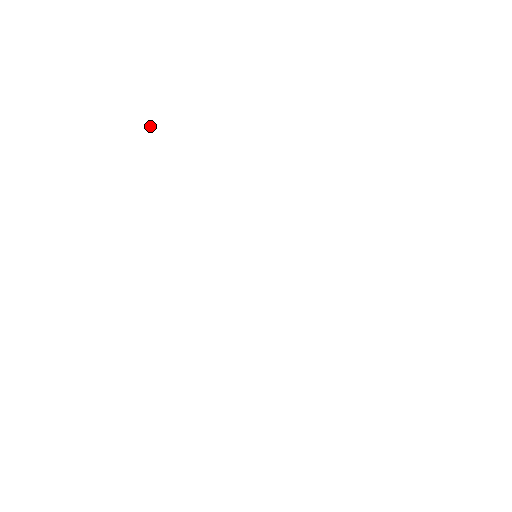
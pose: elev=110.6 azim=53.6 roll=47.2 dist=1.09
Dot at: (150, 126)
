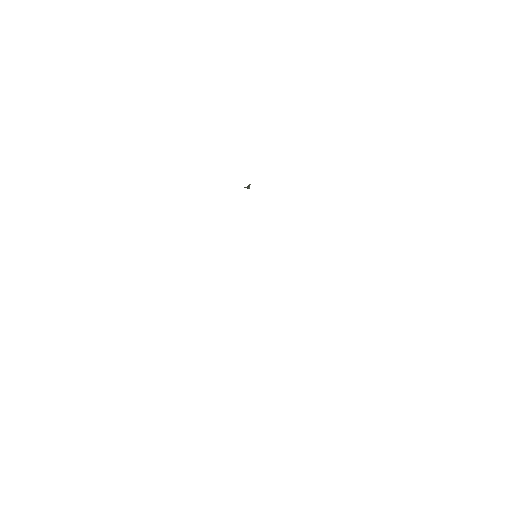
Dot at: (249, 187)
